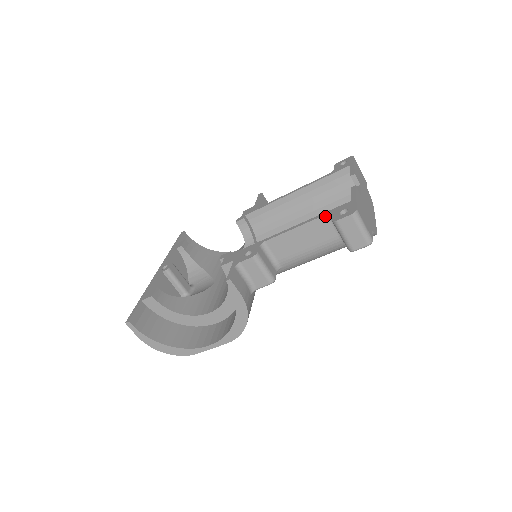
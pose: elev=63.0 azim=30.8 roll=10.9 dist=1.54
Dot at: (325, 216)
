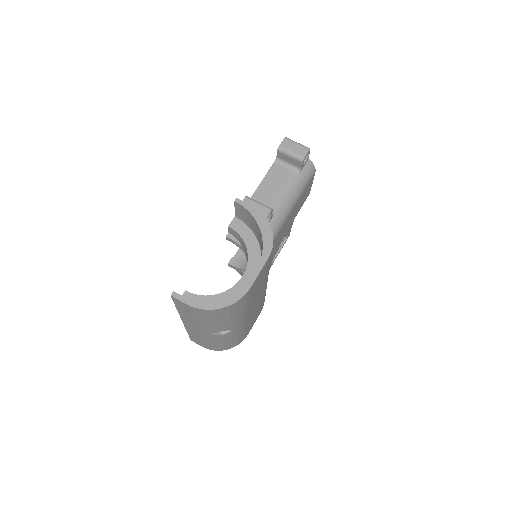
Dot at: (274, 164)
